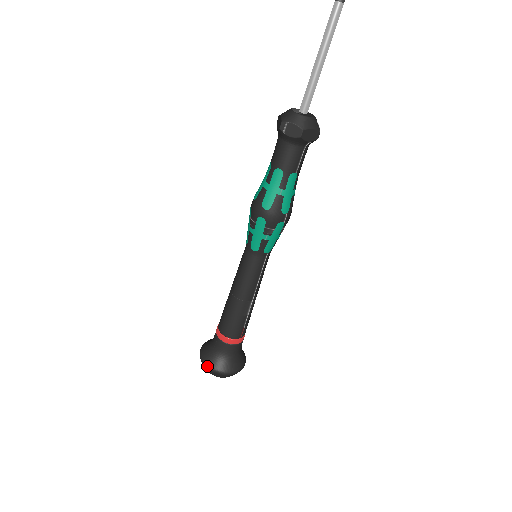
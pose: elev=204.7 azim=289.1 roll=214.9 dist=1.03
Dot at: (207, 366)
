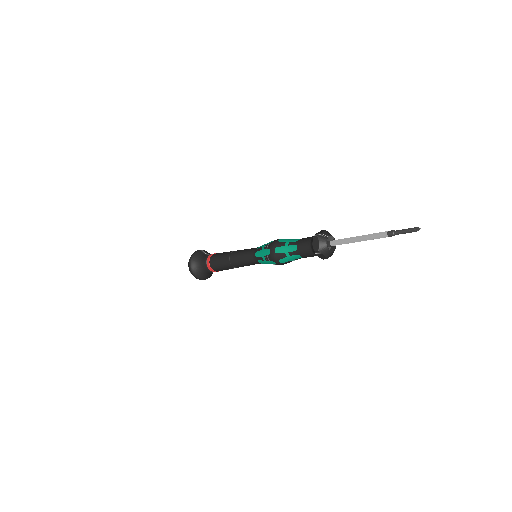
Dot at: (194, 276)
